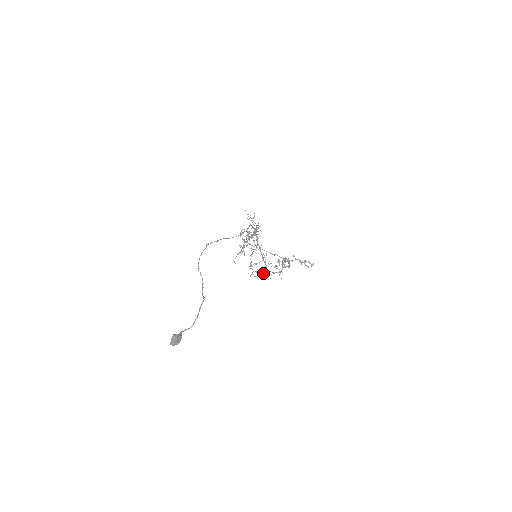
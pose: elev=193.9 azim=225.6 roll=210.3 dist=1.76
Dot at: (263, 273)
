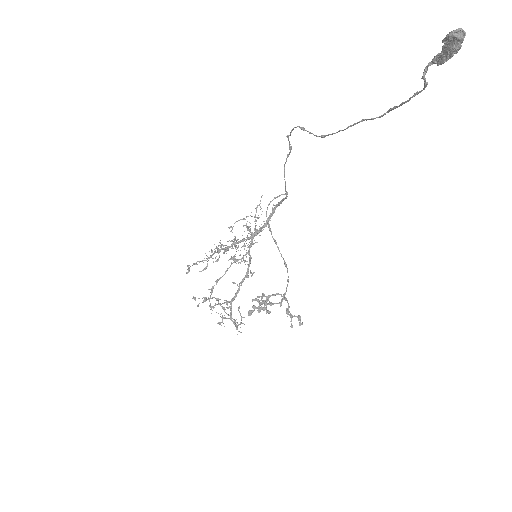
Dot at: (216, 312)
